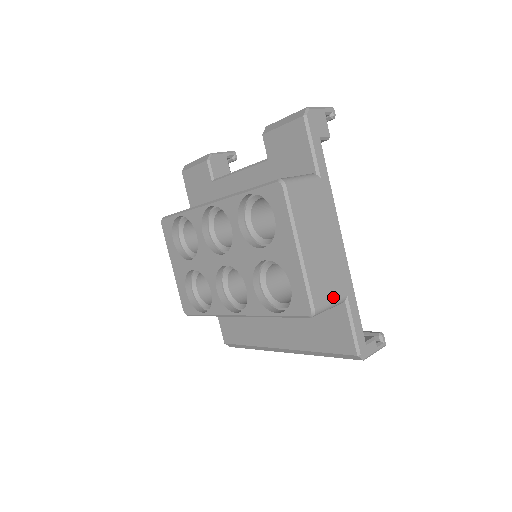
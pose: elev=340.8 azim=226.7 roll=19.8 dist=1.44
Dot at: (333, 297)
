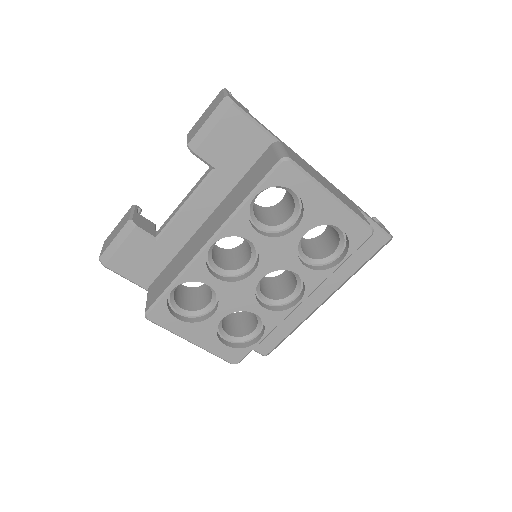
Dot at: (360, 213)
